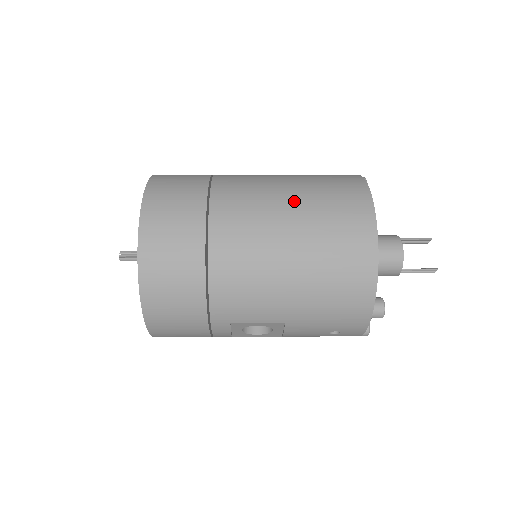
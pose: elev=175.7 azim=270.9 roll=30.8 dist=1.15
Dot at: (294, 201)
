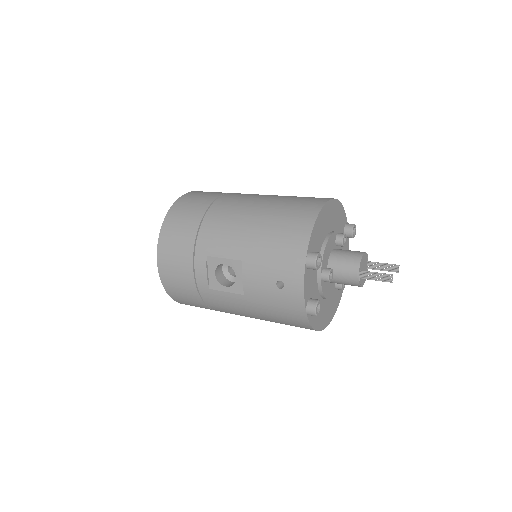
Dot at: occluded
